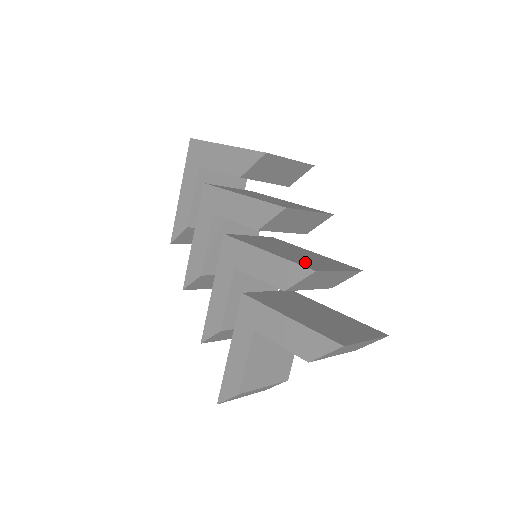
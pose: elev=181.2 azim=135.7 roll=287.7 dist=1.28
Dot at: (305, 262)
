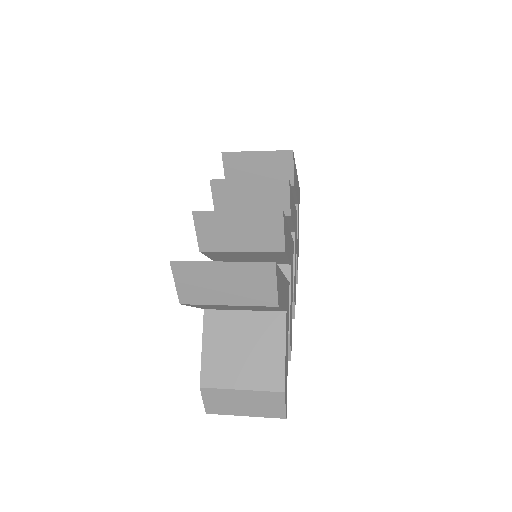
Dot at: occluded
